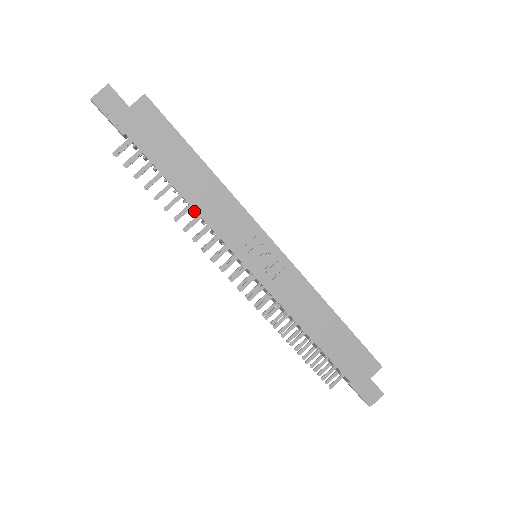
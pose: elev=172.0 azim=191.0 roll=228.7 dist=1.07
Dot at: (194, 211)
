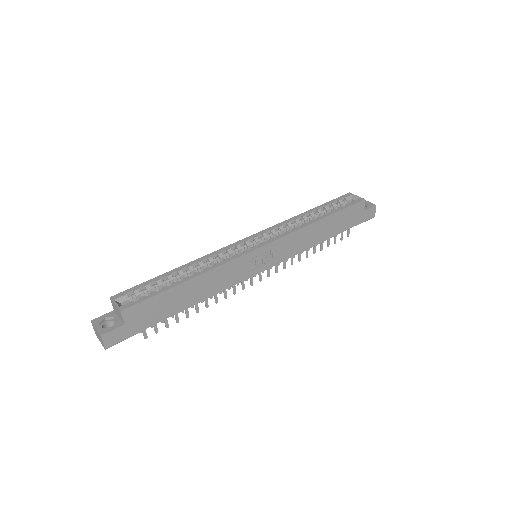
Dot at: occluded
